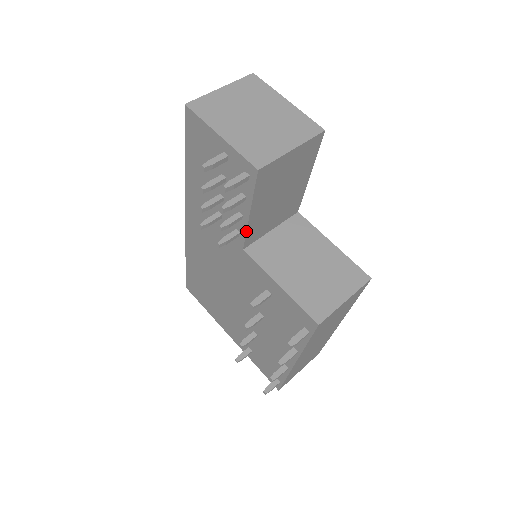
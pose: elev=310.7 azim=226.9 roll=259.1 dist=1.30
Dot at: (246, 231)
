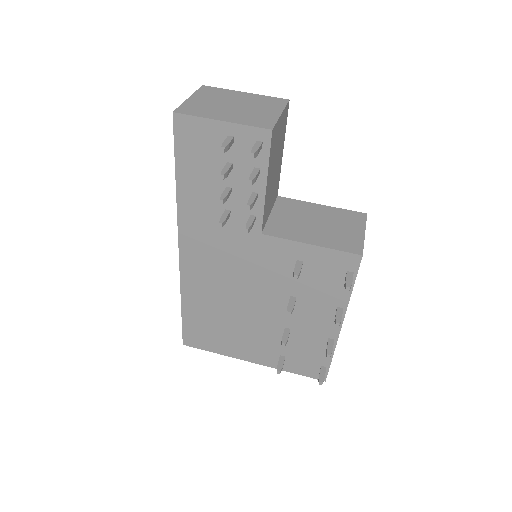
Dot at: (264, 209)
